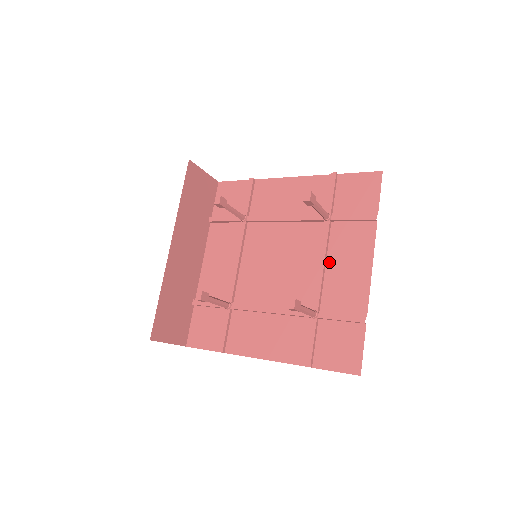
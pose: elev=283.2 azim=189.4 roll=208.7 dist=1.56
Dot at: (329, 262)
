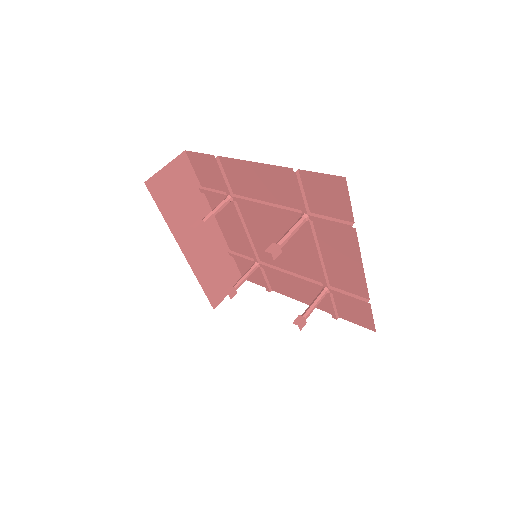
Dot at: (323, 252)
